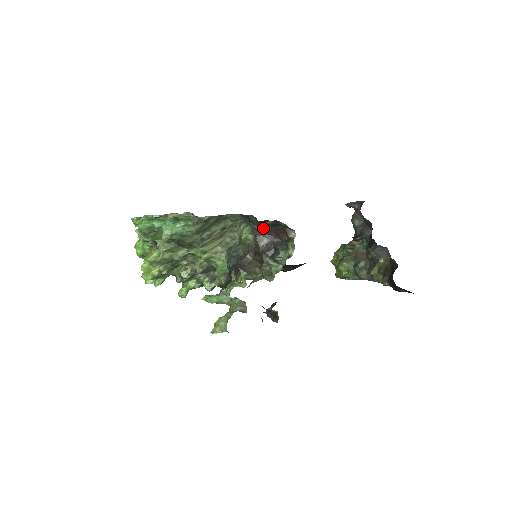
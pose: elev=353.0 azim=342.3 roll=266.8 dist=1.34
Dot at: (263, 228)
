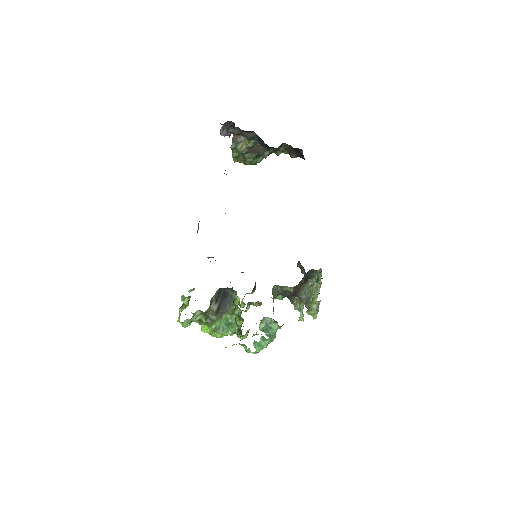
Dot at: occluded
